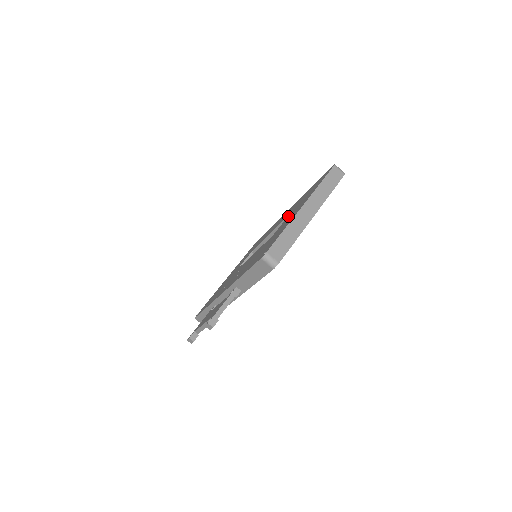
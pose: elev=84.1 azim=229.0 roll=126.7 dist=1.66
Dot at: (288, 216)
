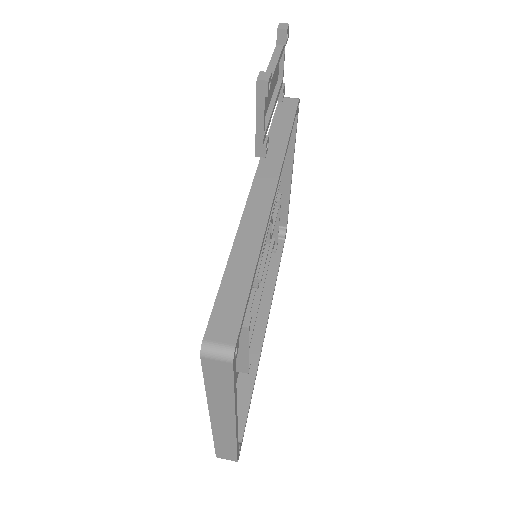
Dot at: occluded
